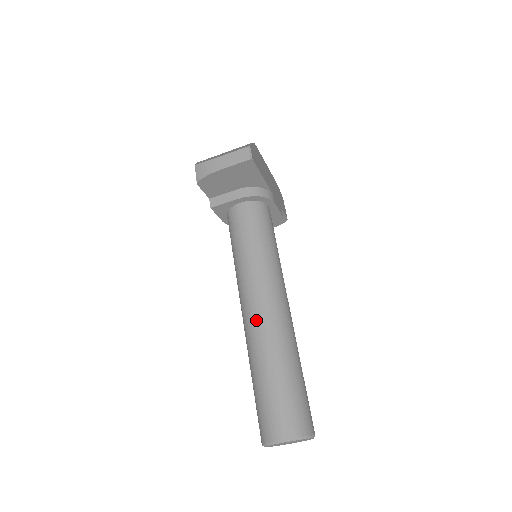
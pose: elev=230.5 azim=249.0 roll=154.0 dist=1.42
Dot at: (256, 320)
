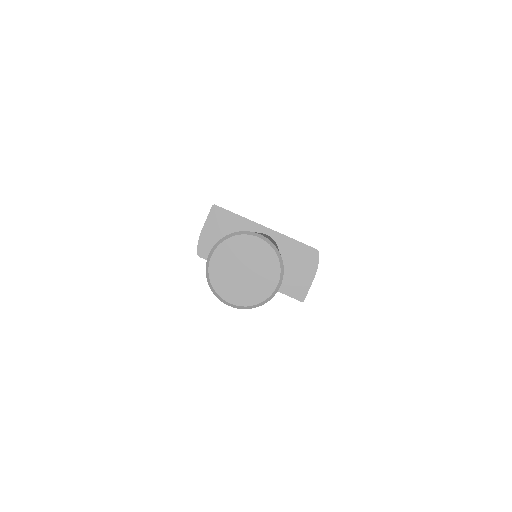
Dot at: occluded
